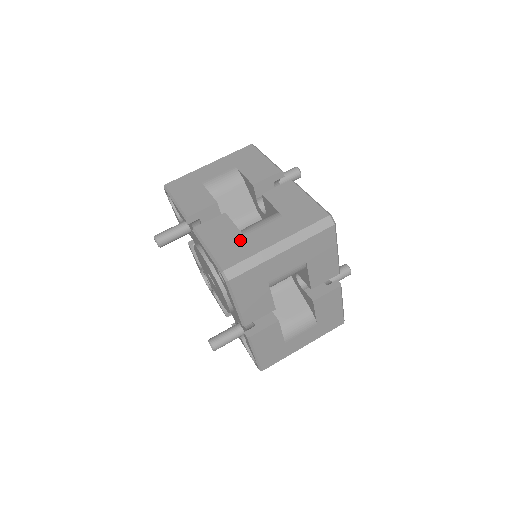
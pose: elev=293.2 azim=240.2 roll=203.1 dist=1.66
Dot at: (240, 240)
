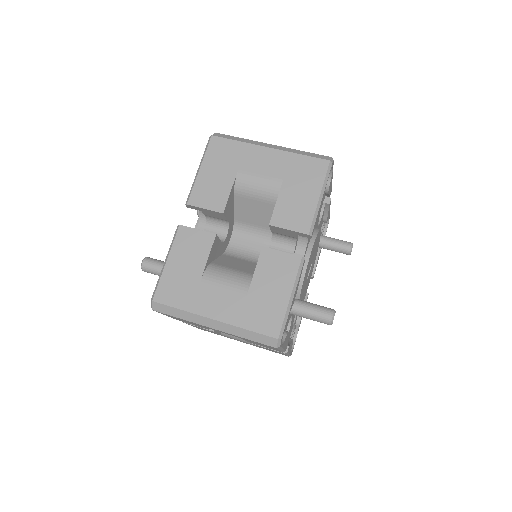
Dot at: occluded
